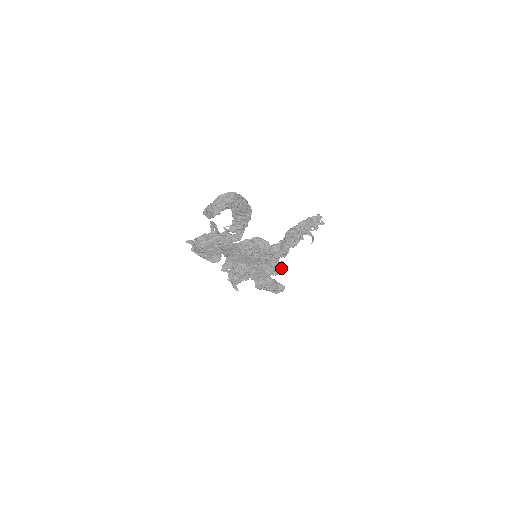
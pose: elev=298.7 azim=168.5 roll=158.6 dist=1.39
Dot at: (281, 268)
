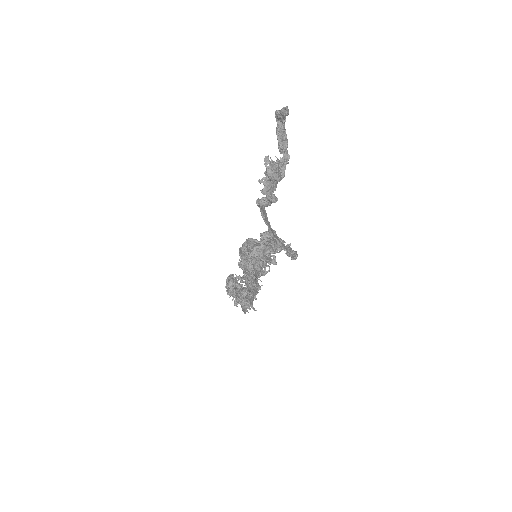
Dot at: (258, 292)
